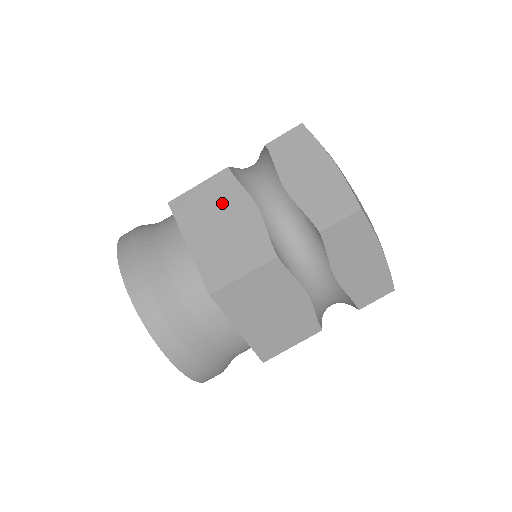
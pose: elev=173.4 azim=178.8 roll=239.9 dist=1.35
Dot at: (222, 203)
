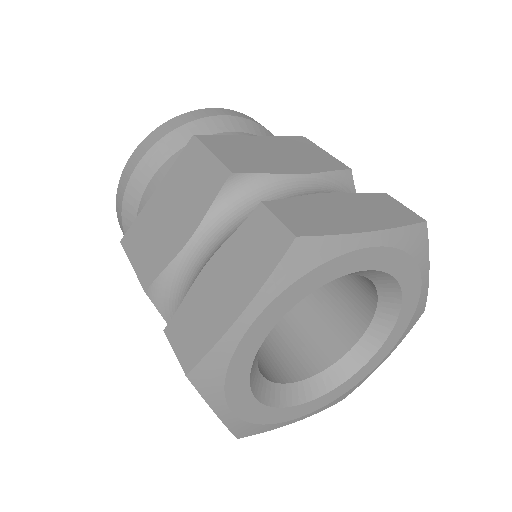
Dot at: (192, 196)
